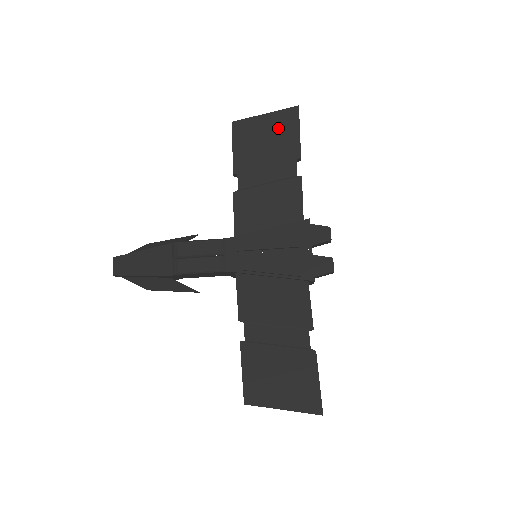
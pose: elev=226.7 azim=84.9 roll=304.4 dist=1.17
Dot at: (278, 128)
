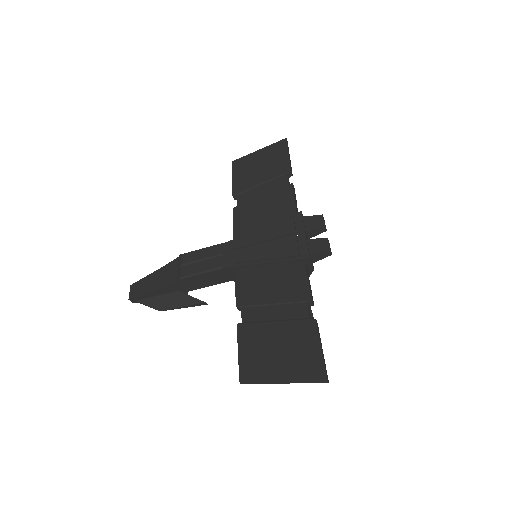
Dot at: (270, 156)
